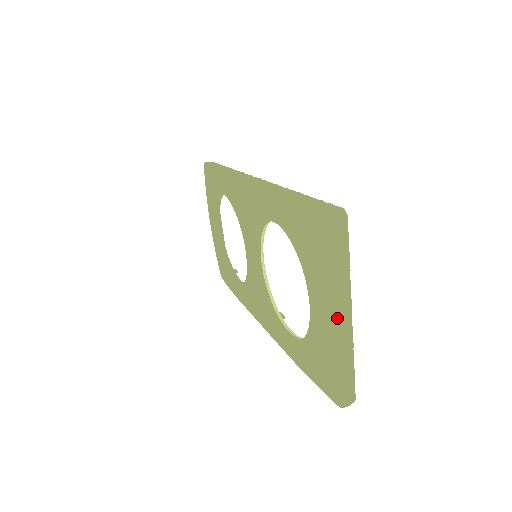
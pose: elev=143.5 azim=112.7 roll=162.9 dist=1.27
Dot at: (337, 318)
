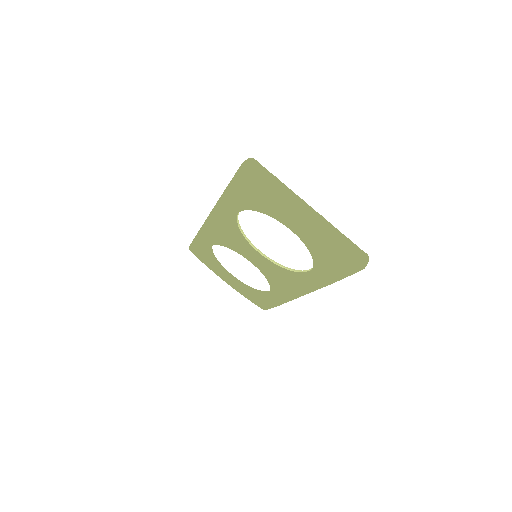
Dot at: (303, 215)
